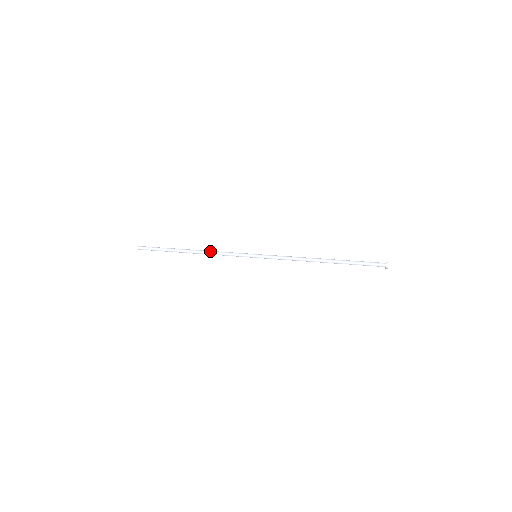
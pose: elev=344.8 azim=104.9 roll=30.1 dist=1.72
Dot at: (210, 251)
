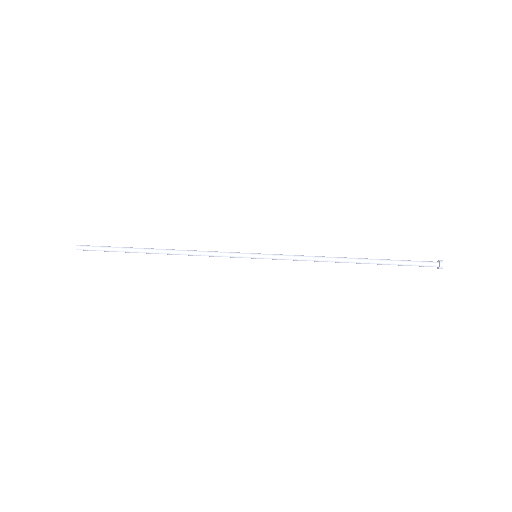
Dot at: occluded
